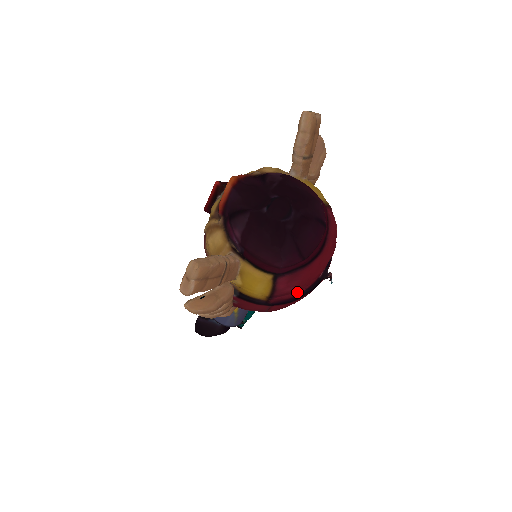
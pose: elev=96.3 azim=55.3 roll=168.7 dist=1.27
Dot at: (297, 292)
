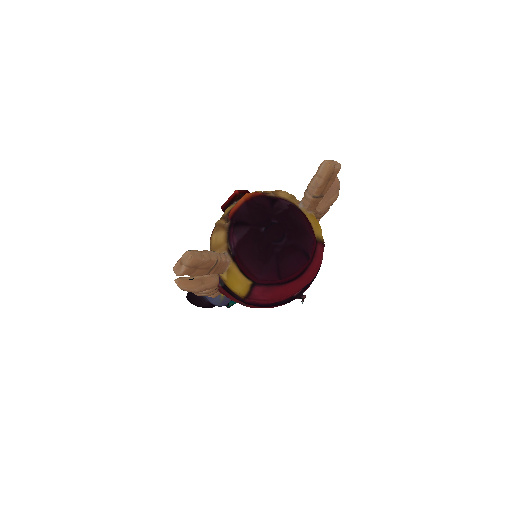
Dot at: (269, 301)
